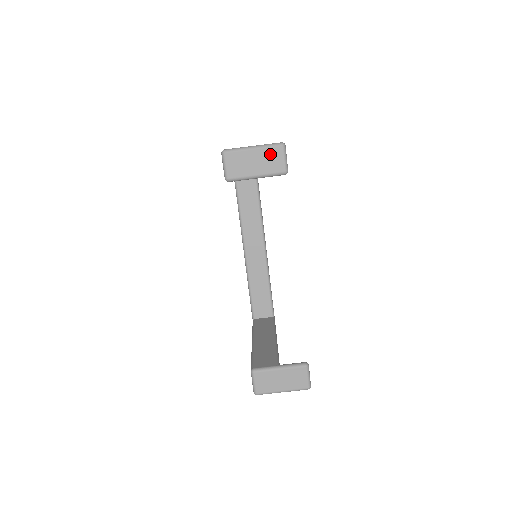
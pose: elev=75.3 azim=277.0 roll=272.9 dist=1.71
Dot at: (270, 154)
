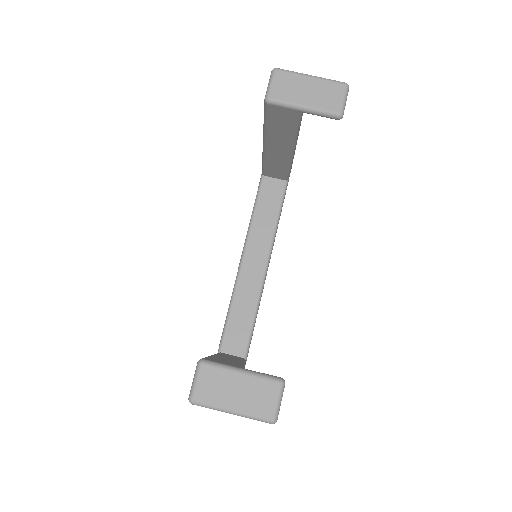
Dot at: (328, 88)
